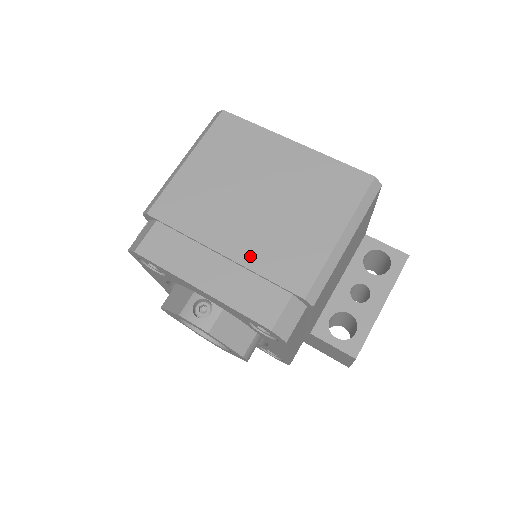
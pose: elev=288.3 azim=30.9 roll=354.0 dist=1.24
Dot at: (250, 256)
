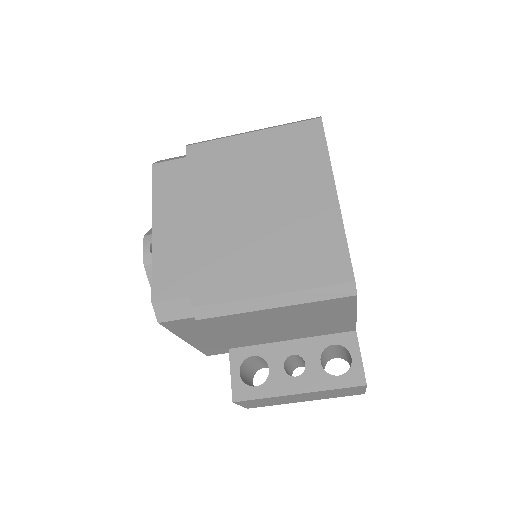
Dot at: (201, 240)
